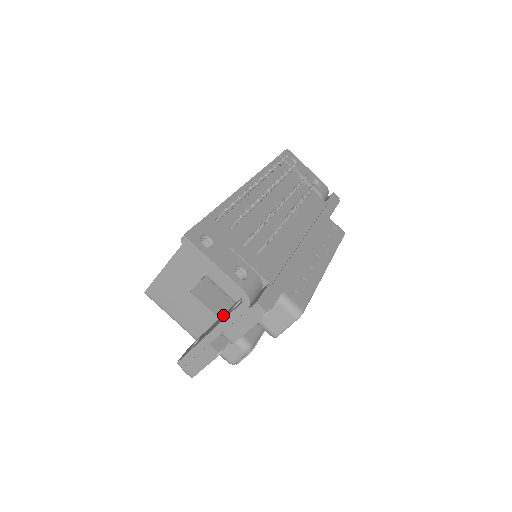
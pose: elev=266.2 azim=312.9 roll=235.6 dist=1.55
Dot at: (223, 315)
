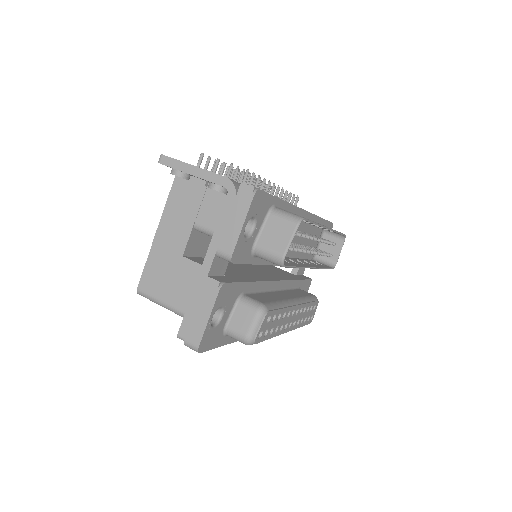
Dot at: occluded
